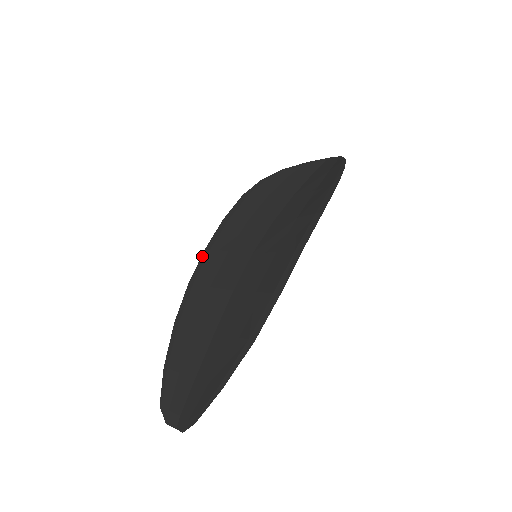
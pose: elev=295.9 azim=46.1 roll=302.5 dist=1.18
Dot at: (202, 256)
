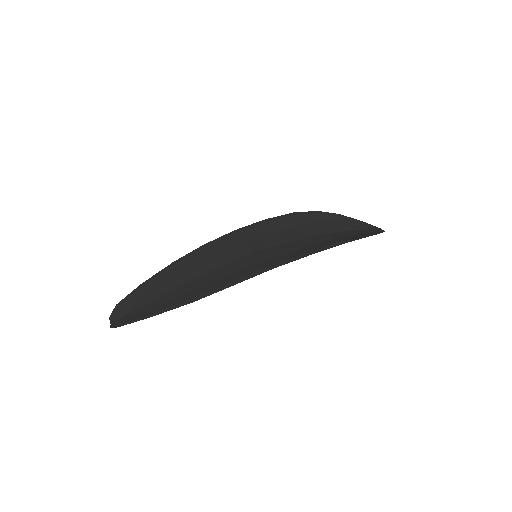
Dot at: (228, 233)
